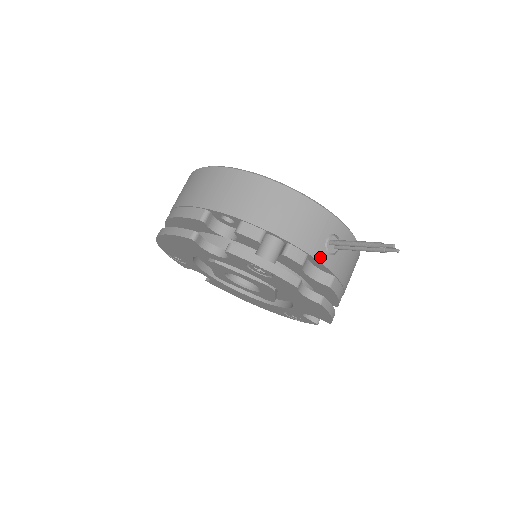
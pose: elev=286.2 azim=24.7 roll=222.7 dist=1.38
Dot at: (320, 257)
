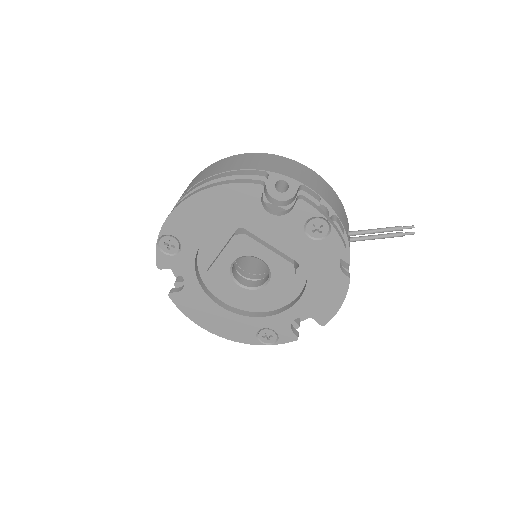
Dot at: (348, 239)
